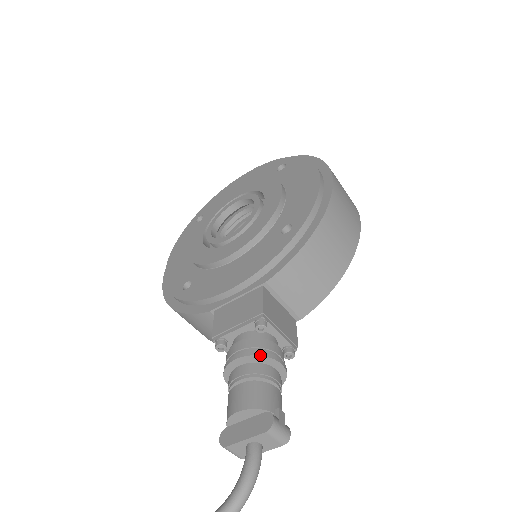
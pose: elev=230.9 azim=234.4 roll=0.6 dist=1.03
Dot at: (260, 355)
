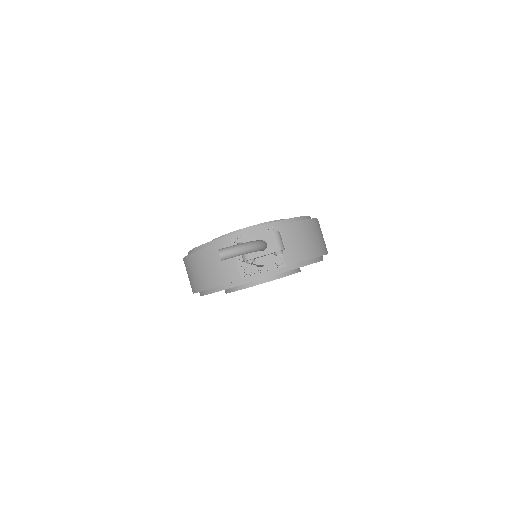
Dot at: occluded
